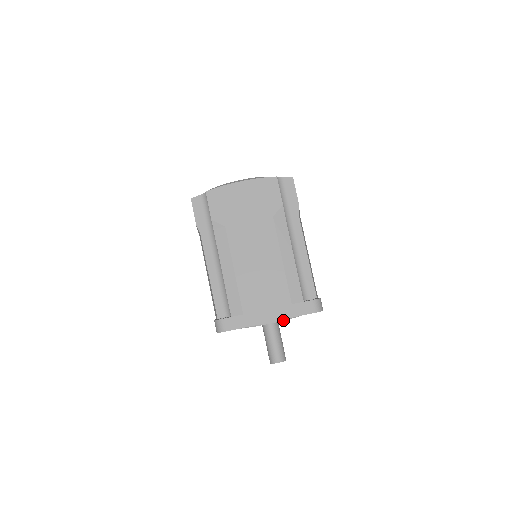
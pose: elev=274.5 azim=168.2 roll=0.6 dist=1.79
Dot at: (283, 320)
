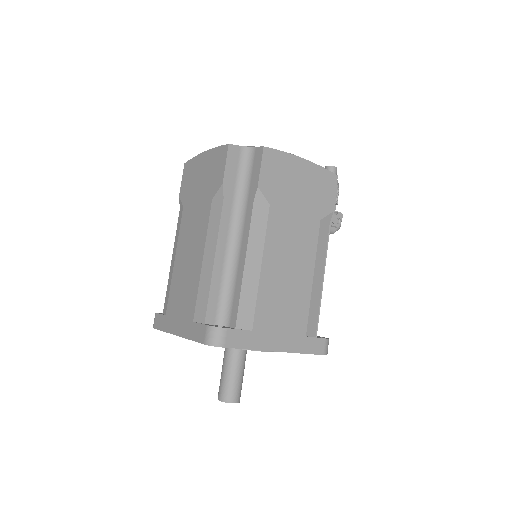
Dot at: occluded
